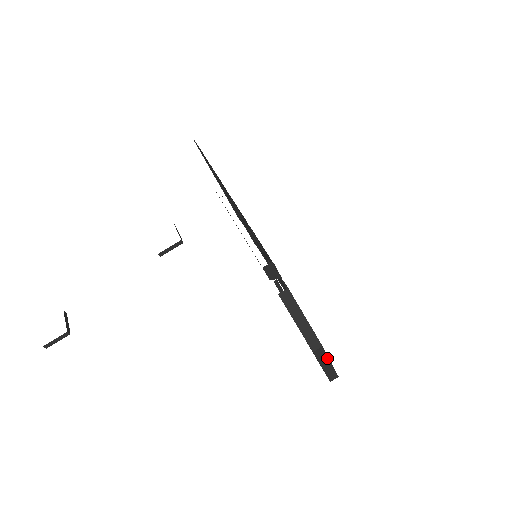
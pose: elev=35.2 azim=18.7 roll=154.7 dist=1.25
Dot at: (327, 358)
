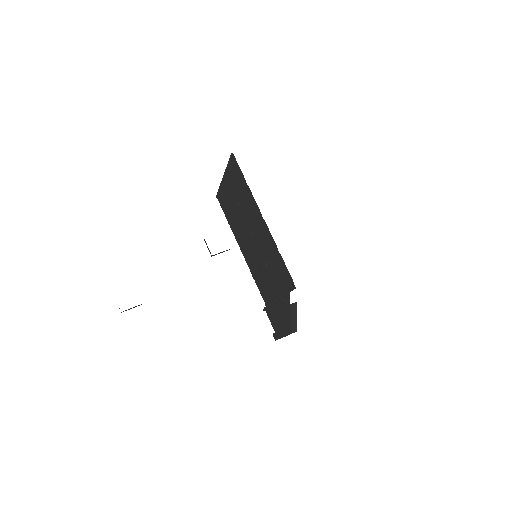
Dot at: occluded
